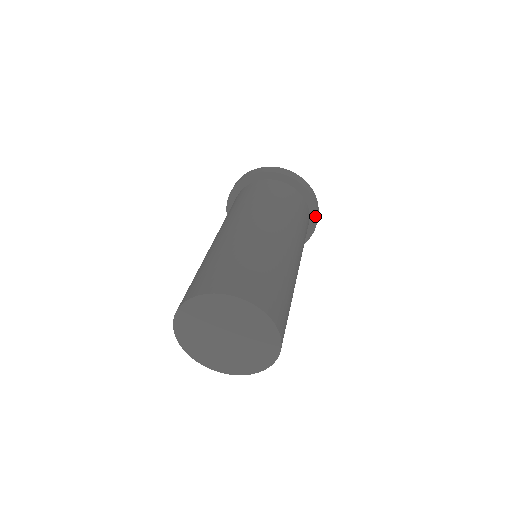
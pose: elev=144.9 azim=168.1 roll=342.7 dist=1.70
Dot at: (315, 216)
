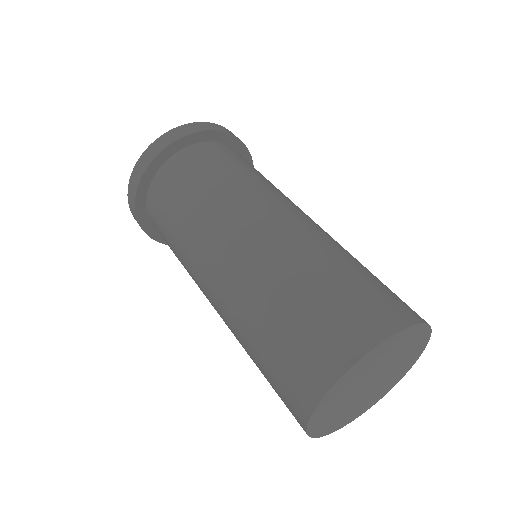
Dot at: (221, 135)
